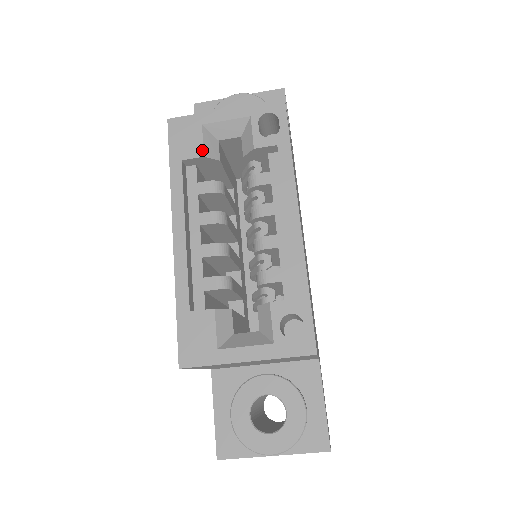
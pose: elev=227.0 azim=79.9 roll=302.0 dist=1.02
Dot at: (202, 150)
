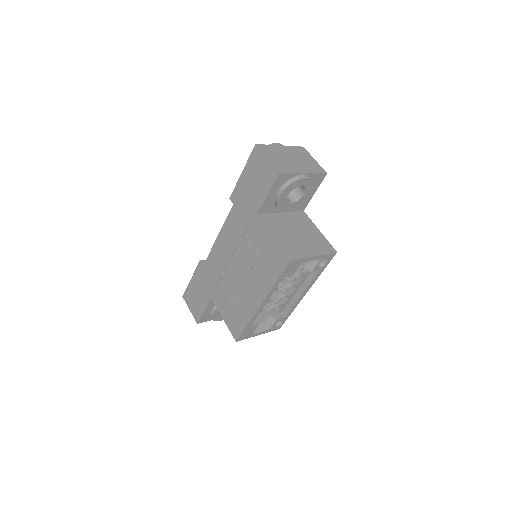
Dot at: occluded
